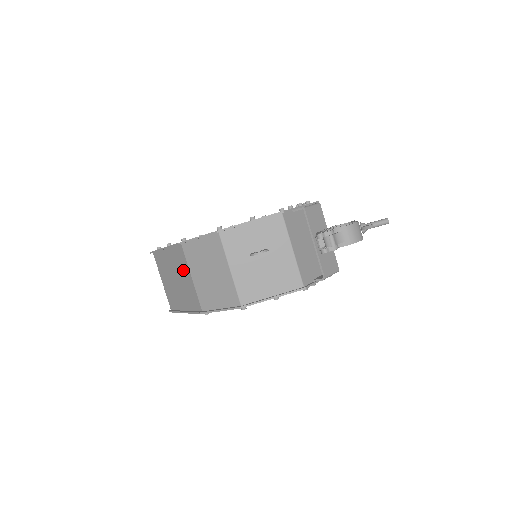
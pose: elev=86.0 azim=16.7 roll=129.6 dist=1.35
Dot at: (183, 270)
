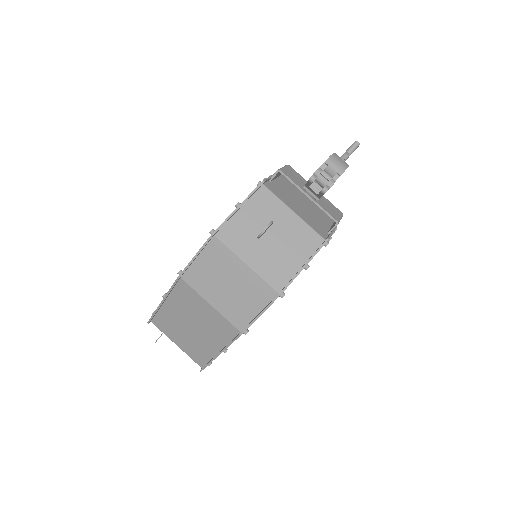
Dot at: (196, 306)
